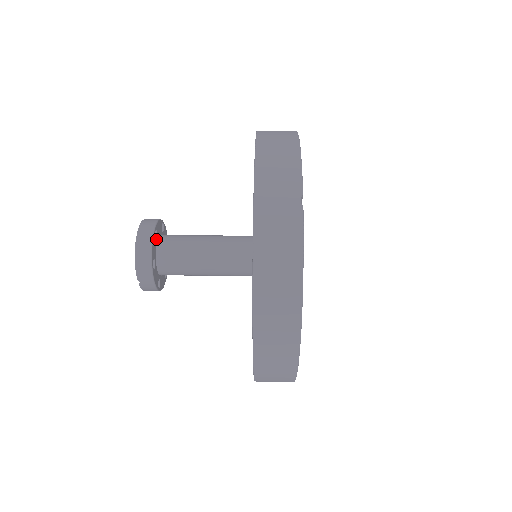
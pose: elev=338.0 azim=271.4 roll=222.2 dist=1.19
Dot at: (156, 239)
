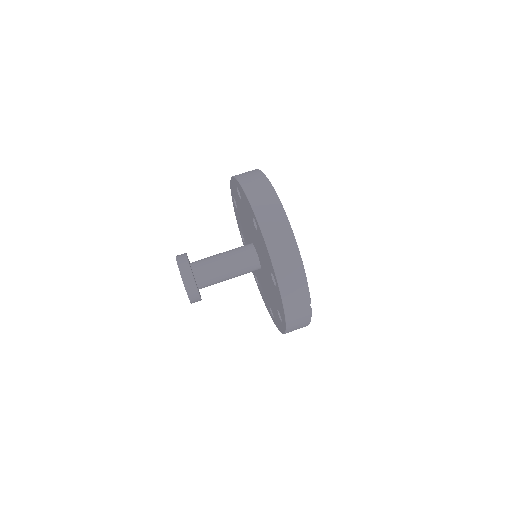
Dot at: (196, 284)
